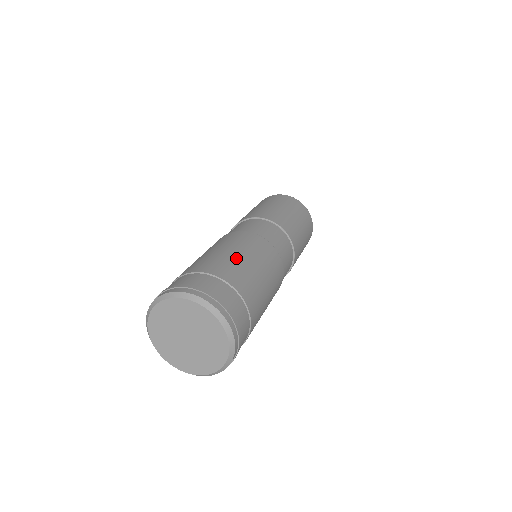
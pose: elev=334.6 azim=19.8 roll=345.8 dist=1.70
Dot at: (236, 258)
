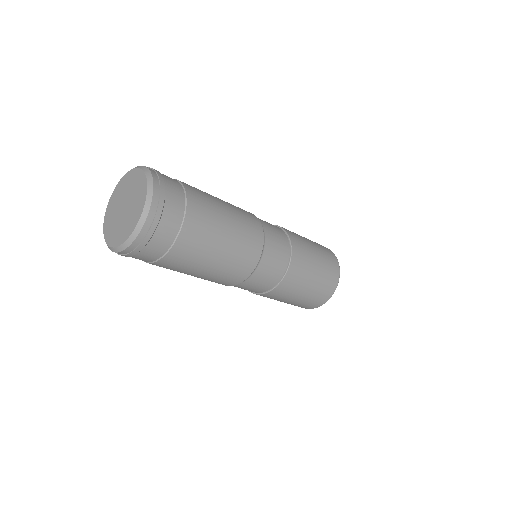
Dot at: (216, 200)
